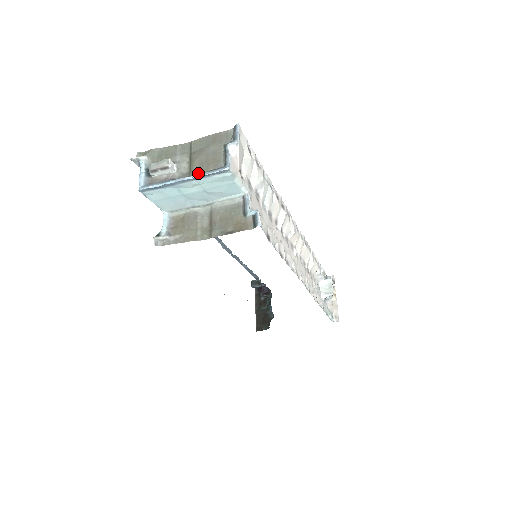
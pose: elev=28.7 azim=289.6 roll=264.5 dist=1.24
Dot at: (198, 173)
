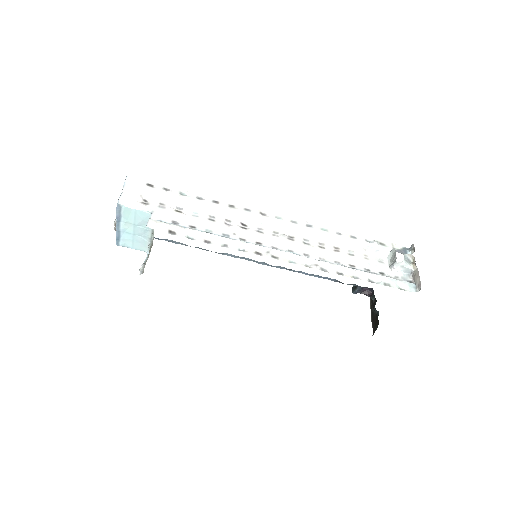
Dot at: (122, 217)
